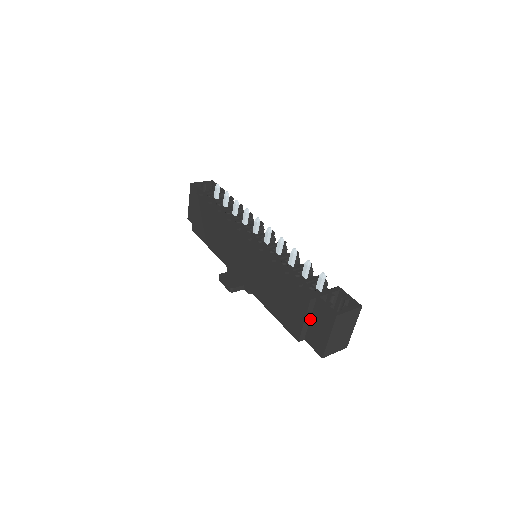
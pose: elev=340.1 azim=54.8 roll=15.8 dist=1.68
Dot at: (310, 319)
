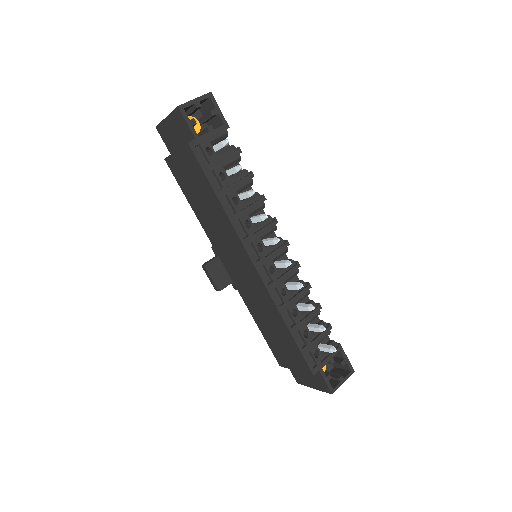
Dot at: occluded
